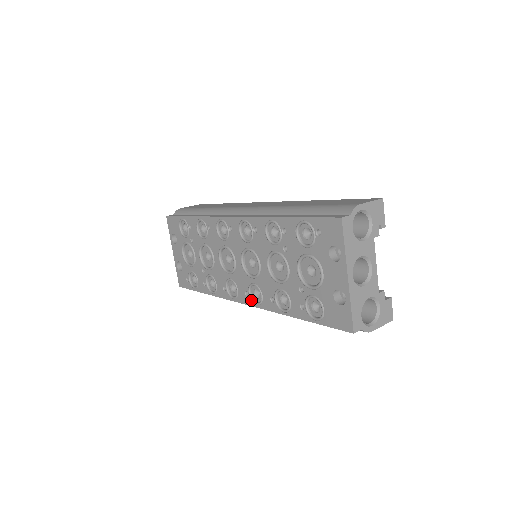
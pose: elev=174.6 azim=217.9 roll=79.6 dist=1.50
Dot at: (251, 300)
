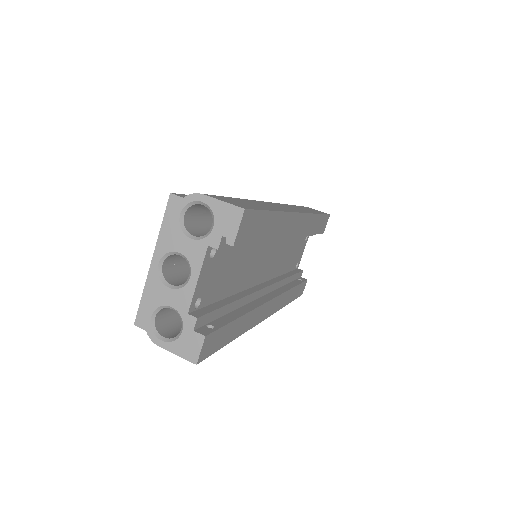
Dot at: occluded
